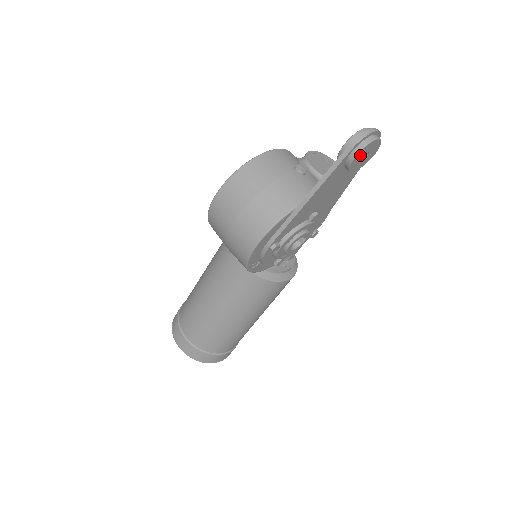
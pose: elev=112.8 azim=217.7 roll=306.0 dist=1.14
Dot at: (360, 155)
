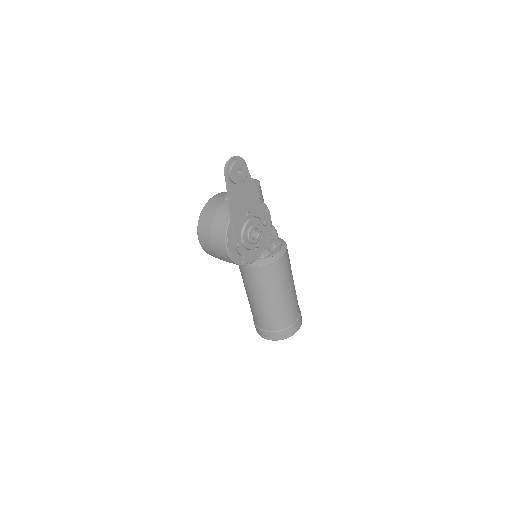
Dot at: (234, 174)
